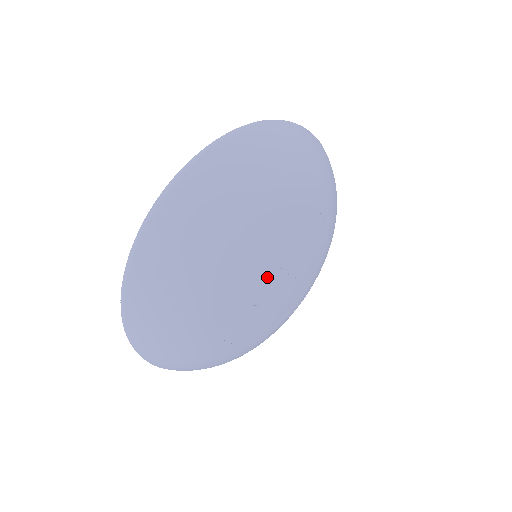
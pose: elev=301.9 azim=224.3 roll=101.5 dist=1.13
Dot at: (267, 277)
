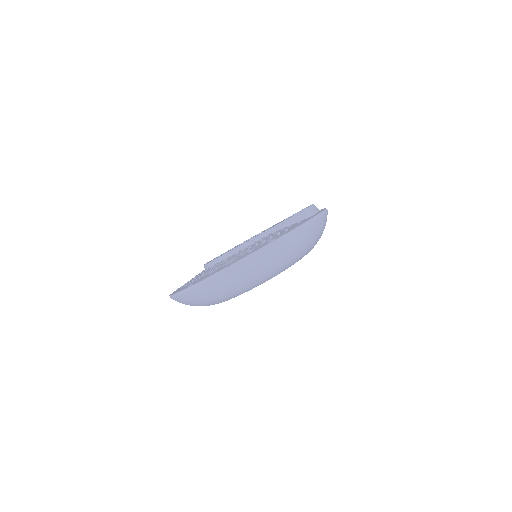
Dot at: occluded
